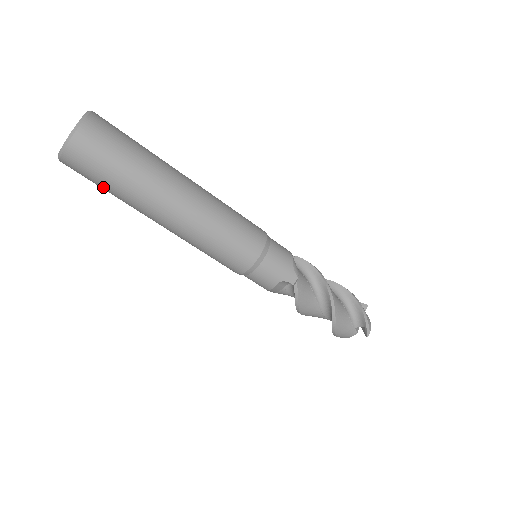
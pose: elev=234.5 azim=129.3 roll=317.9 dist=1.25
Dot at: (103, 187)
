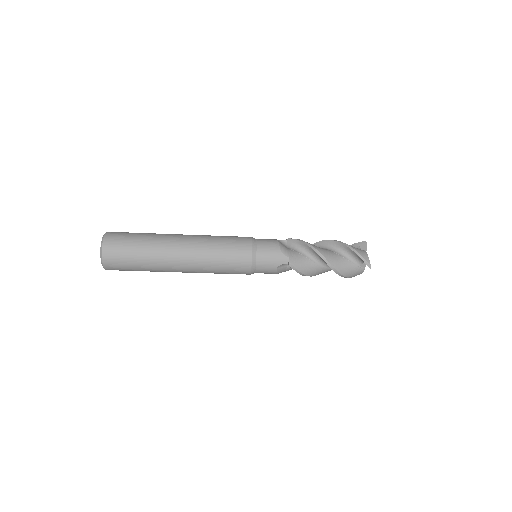
Dot at: occluded
